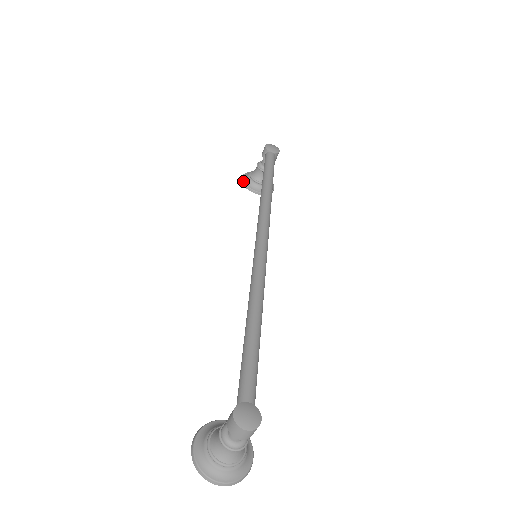
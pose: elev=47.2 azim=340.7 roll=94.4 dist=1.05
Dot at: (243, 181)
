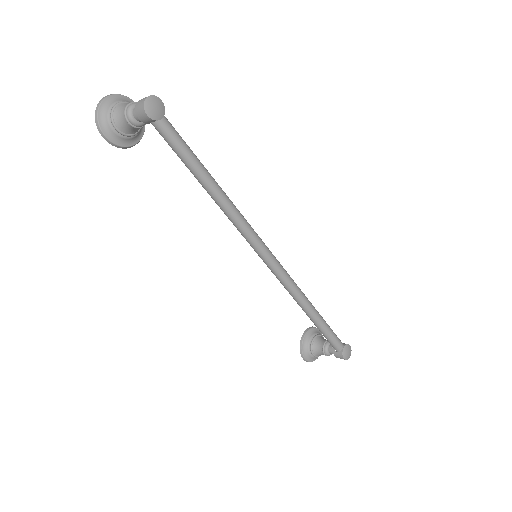
Dot at: (116, 145)
